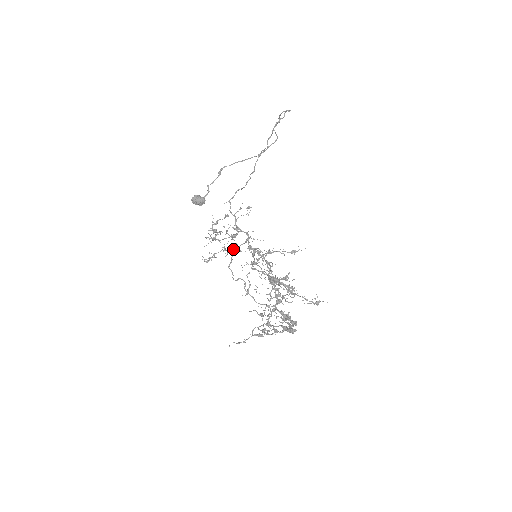
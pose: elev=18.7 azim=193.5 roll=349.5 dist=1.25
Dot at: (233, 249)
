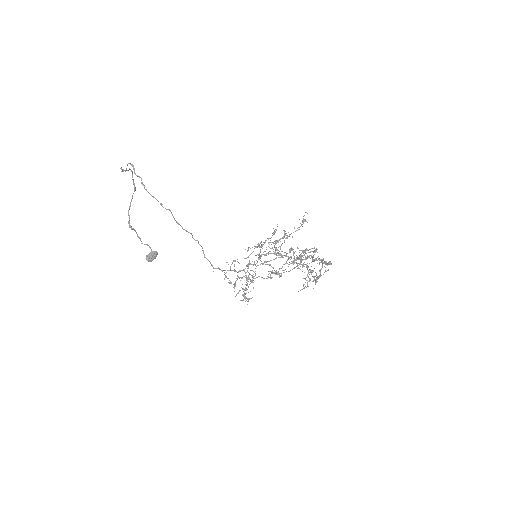
Dot at: occluded
